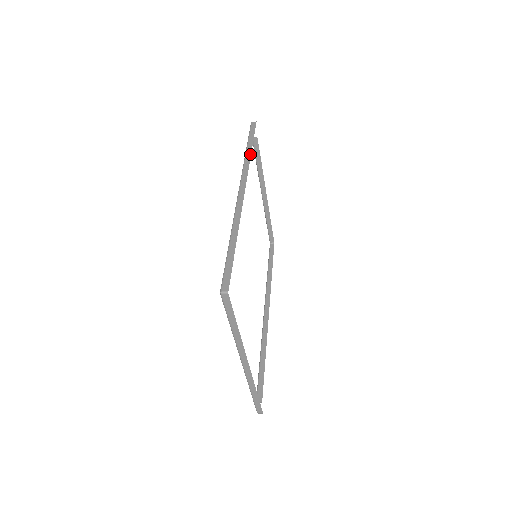
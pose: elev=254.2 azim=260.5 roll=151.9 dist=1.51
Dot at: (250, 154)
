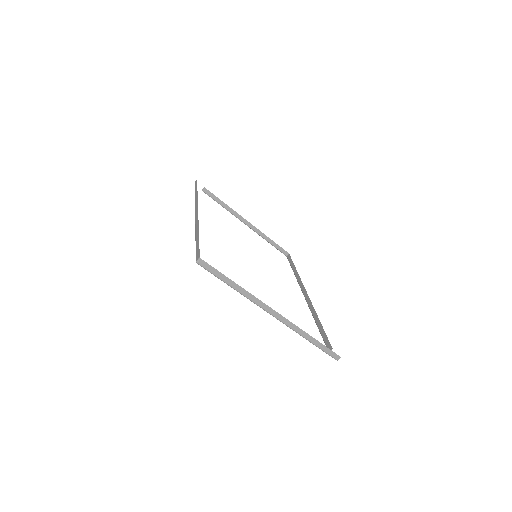
Dot at: (197, 195)
